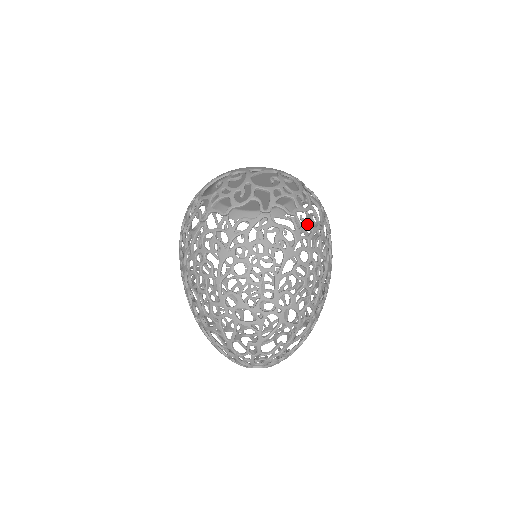
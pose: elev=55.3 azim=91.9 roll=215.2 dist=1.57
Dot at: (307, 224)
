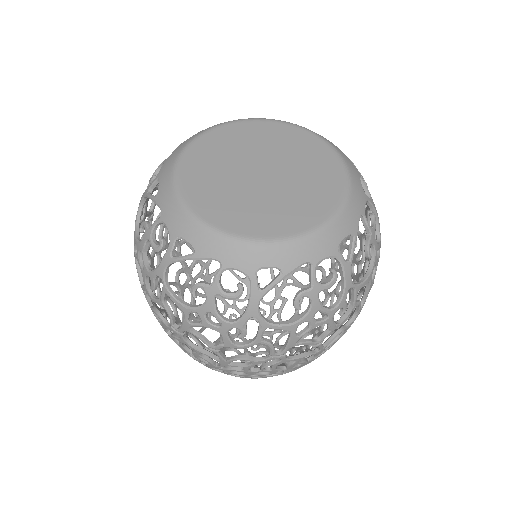
Dot at: (339, 334)
